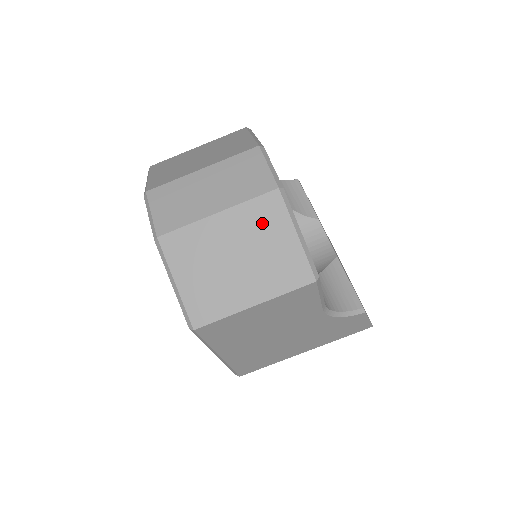
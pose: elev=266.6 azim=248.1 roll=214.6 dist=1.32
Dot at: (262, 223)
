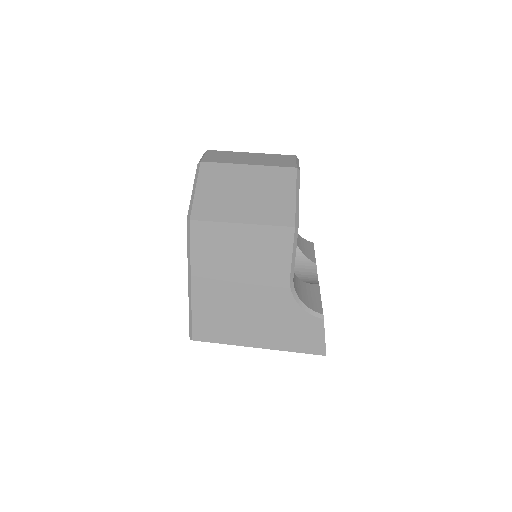
Dot at: (275, 181)
